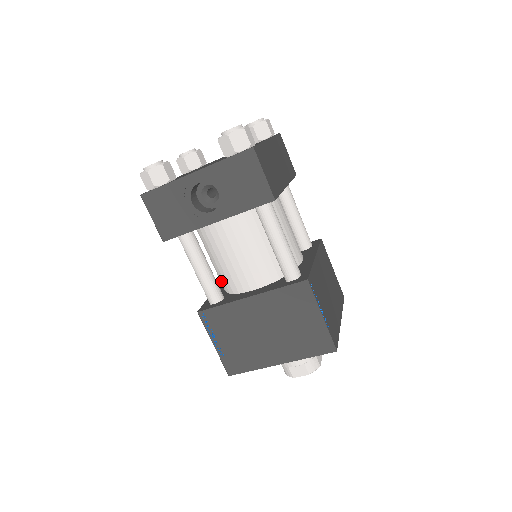
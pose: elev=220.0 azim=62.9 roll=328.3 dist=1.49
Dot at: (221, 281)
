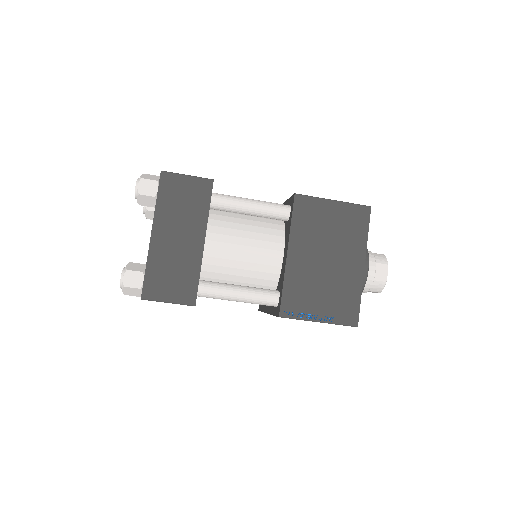
Dot at: occluded
